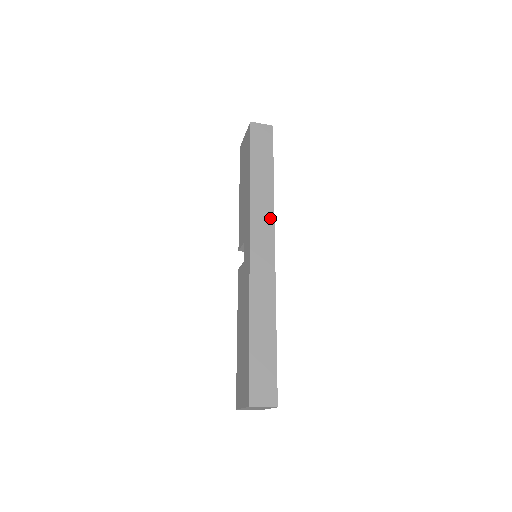
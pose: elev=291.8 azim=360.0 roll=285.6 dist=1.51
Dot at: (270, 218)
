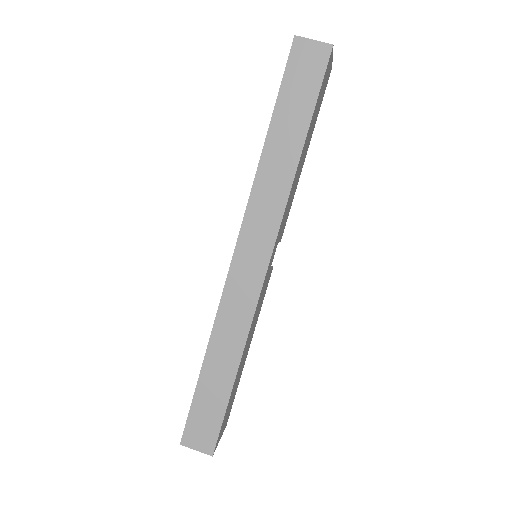
Dot at: (276, 217)
